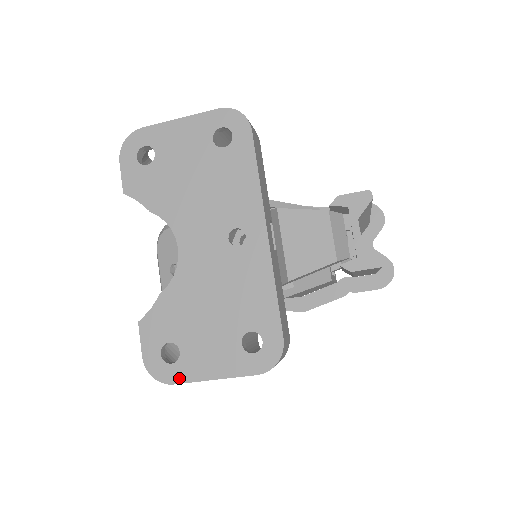
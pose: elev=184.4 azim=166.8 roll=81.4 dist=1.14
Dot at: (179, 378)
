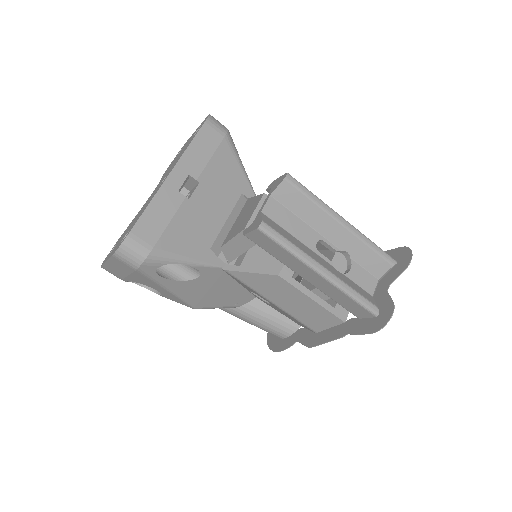
Dot at: occluded
